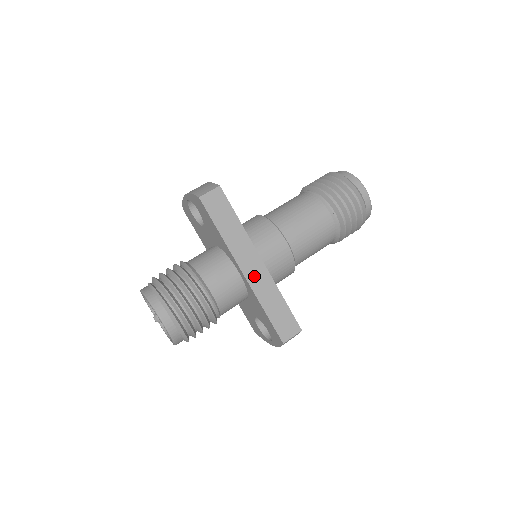
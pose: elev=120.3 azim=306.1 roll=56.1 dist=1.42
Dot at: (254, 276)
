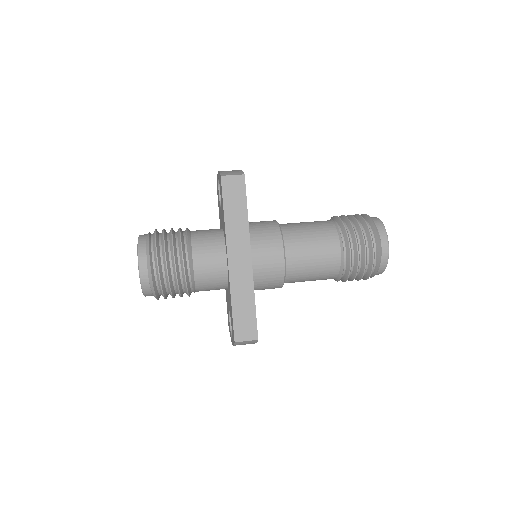
Dot at: (237, 268)
